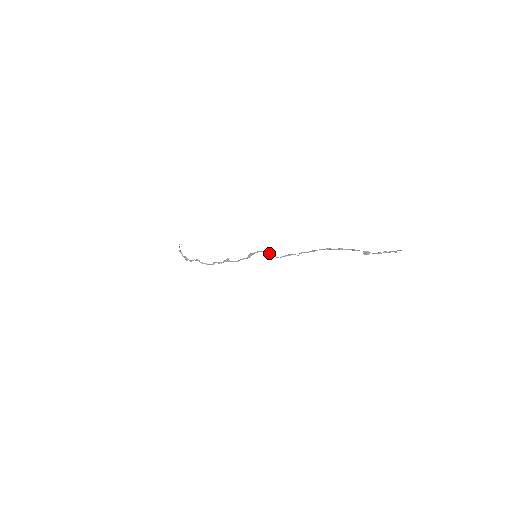
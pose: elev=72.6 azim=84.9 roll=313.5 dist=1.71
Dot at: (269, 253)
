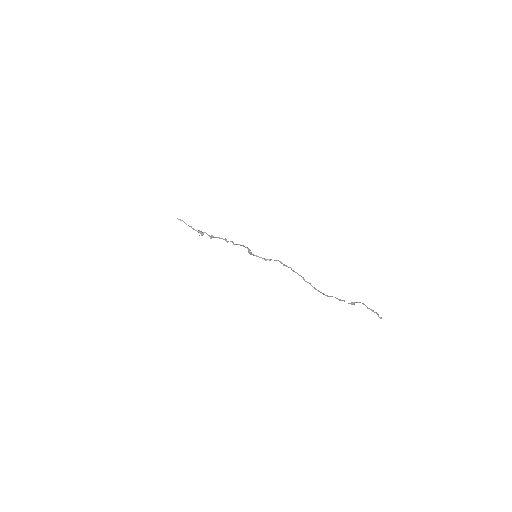
Dot at: occluded
